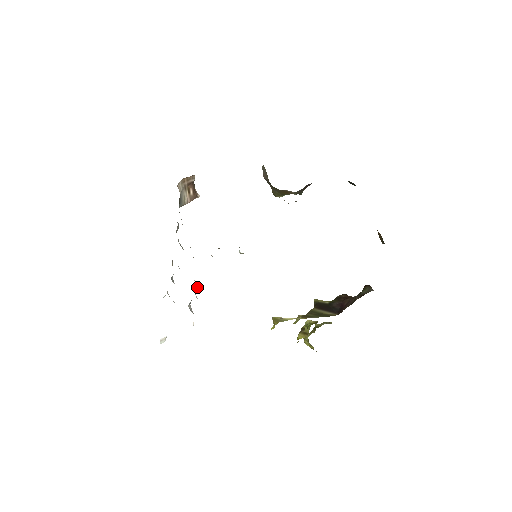
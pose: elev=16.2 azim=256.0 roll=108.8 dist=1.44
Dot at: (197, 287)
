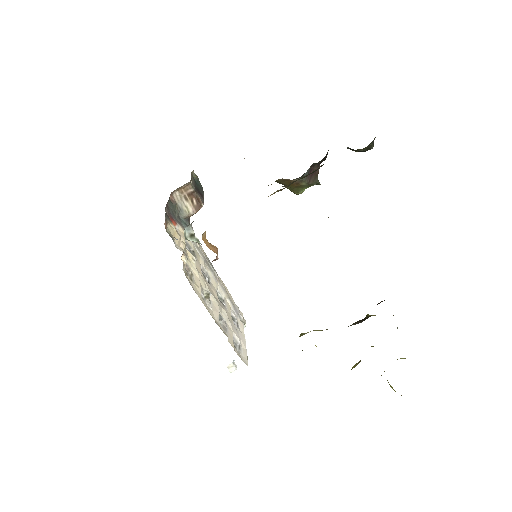
Dot at: (208, 295)
